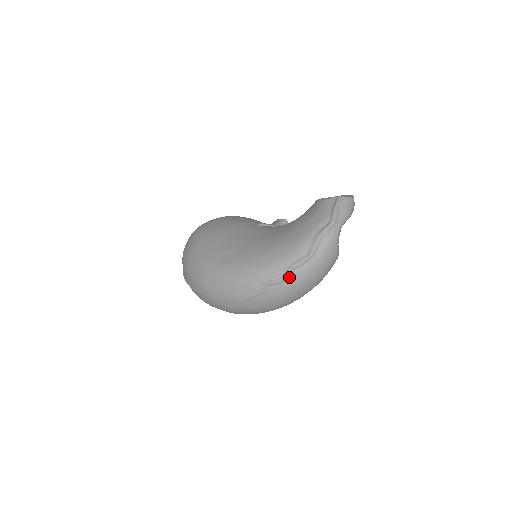
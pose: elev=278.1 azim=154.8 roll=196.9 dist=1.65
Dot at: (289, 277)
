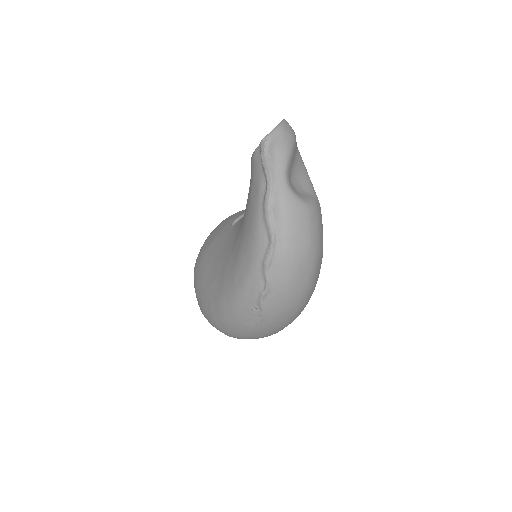
Dot at: (272, 278)
